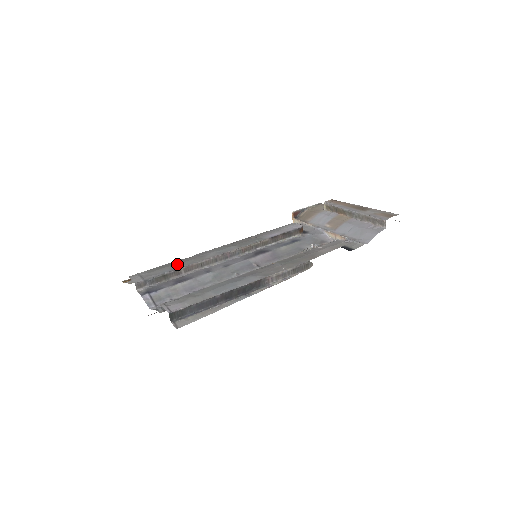
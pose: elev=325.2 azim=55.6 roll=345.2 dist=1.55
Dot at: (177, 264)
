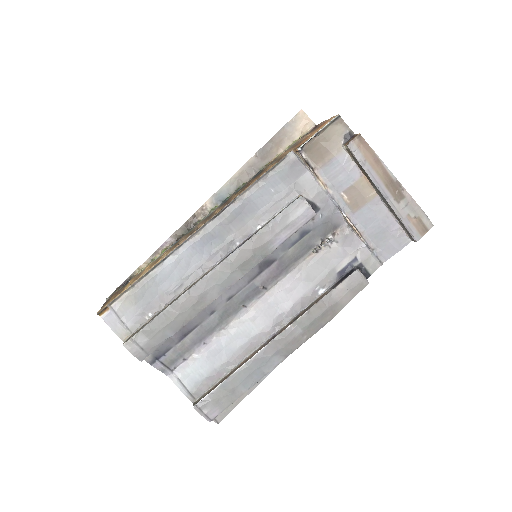
Dot at: (176, 319)
